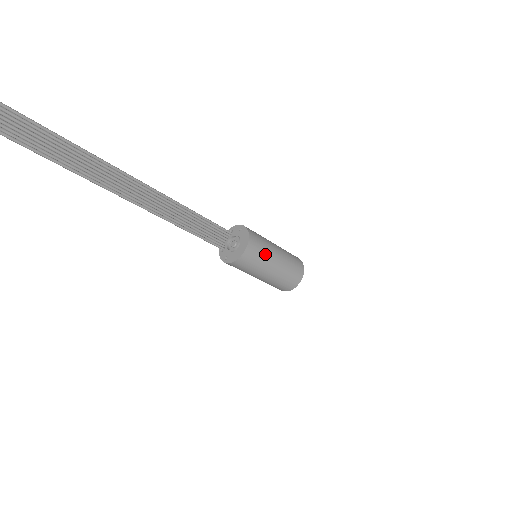
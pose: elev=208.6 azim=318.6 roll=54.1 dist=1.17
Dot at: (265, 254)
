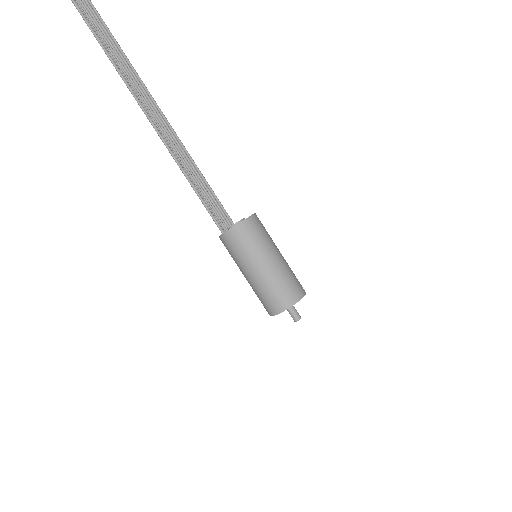
Dot at: (268, 238)
